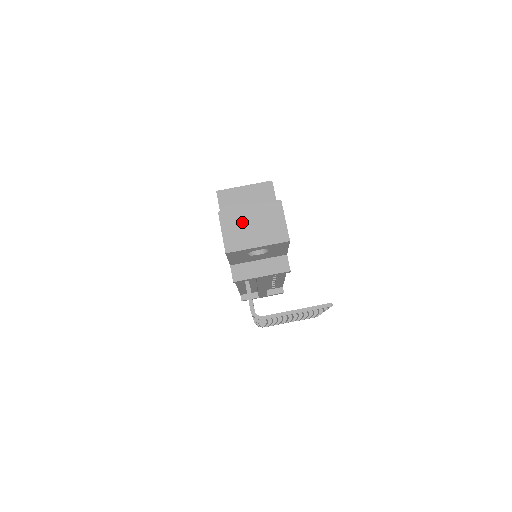
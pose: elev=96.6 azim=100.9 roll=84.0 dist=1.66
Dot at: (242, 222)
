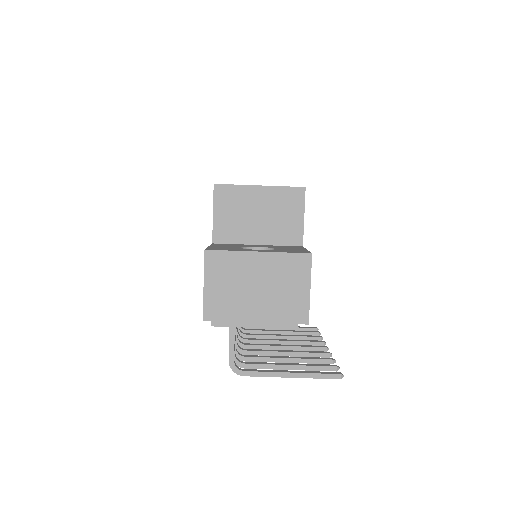
Dot at: (240, 276)
